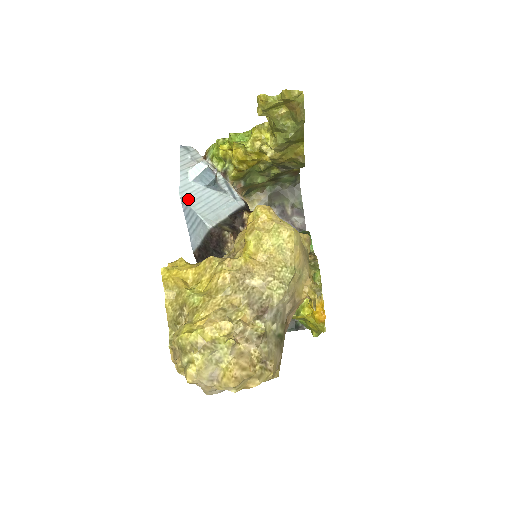
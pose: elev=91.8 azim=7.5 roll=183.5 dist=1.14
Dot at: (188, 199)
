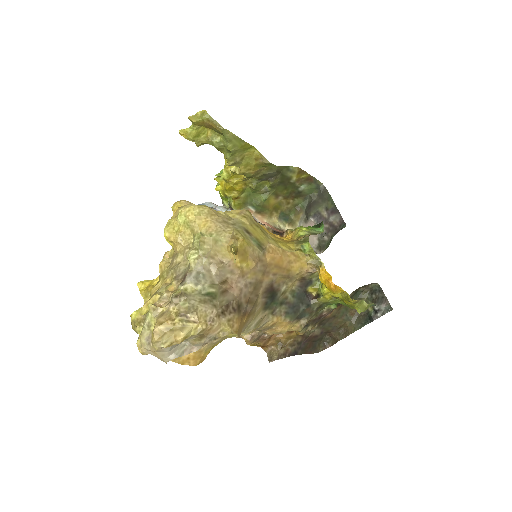
Dot at: occluded
